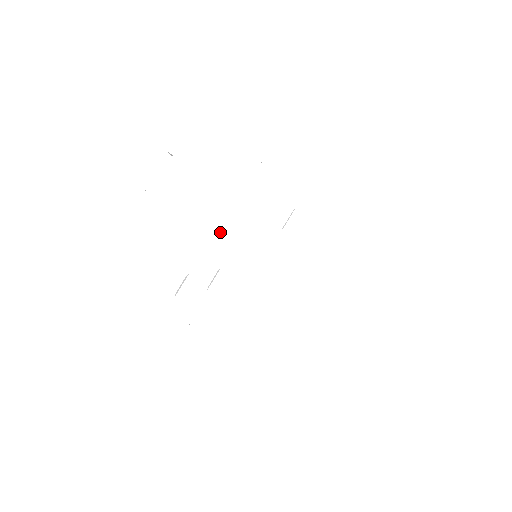
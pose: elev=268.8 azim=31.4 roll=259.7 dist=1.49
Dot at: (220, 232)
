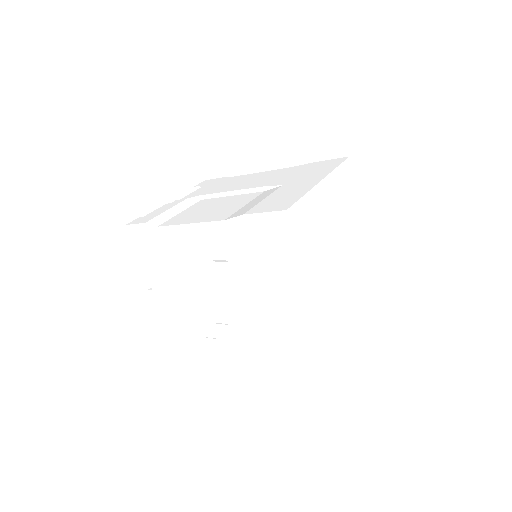
Dot at: (202, 285)
